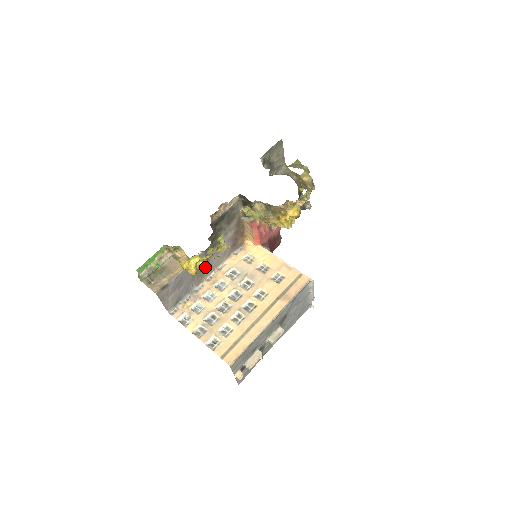
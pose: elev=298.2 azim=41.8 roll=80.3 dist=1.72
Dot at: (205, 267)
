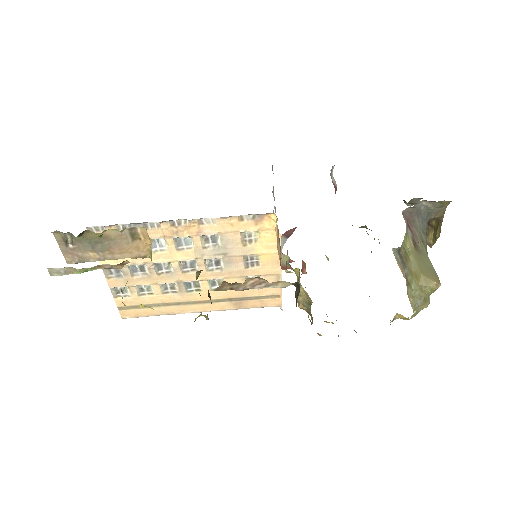
Dot at: occluded
